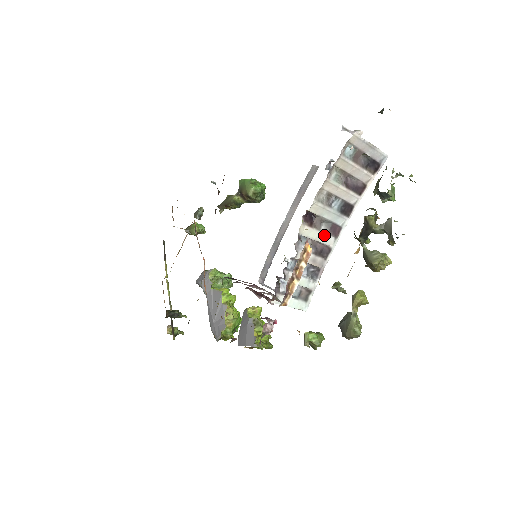
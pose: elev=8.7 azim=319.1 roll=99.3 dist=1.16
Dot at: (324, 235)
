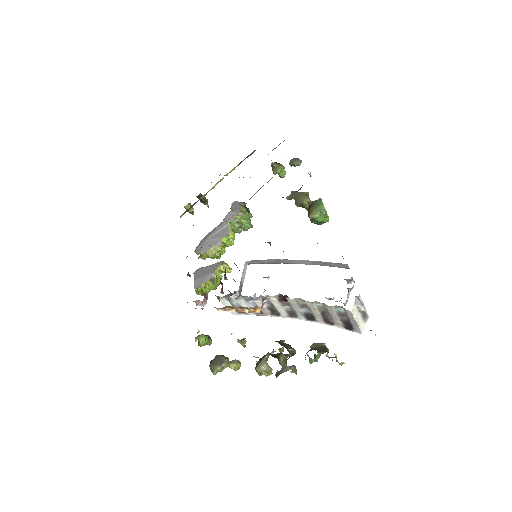
Dot at: (283, 309)
